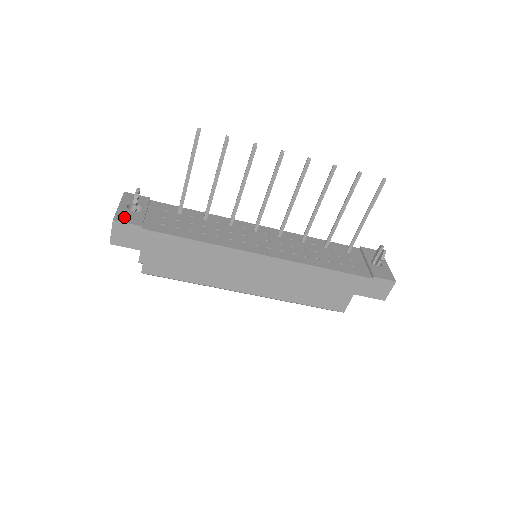
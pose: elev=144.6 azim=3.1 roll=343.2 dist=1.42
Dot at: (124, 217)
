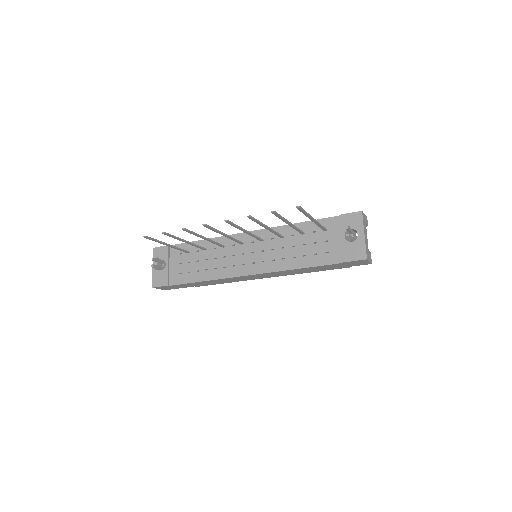
Dot at: (157, 281)
